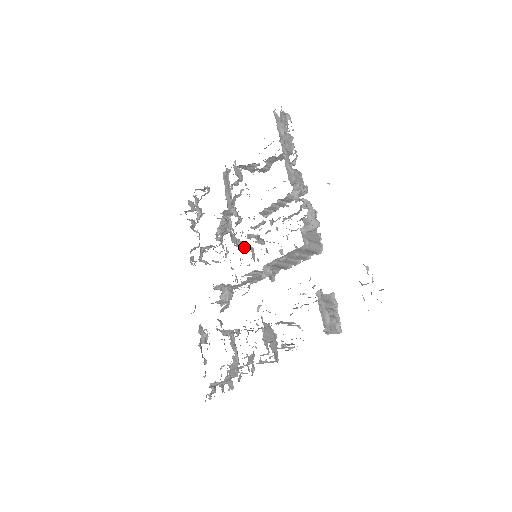
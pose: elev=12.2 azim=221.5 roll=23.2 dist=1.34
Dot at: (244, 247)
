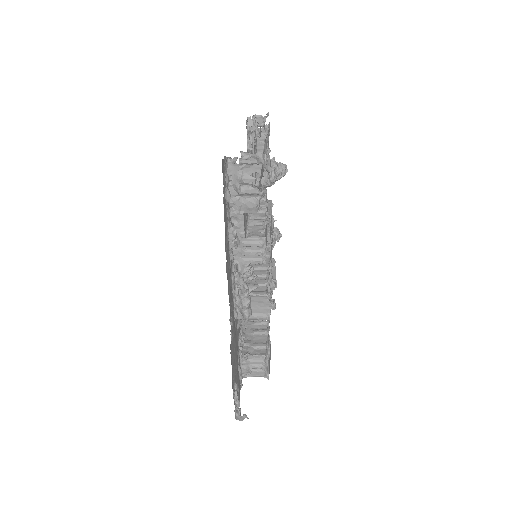
Dot at: occluded
